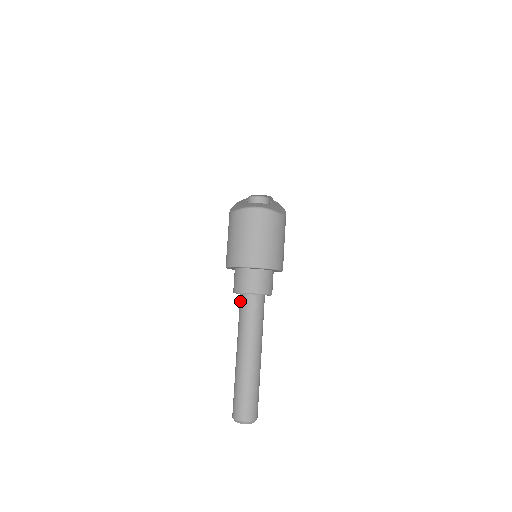
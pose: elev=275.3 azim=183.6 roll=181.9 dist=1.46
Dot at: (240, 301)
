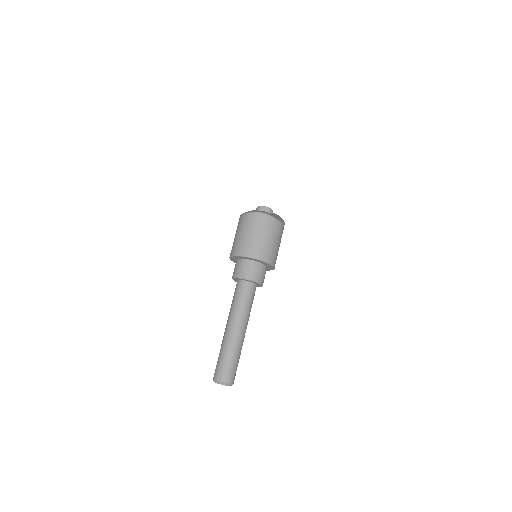
Dot at: (236, 286)
